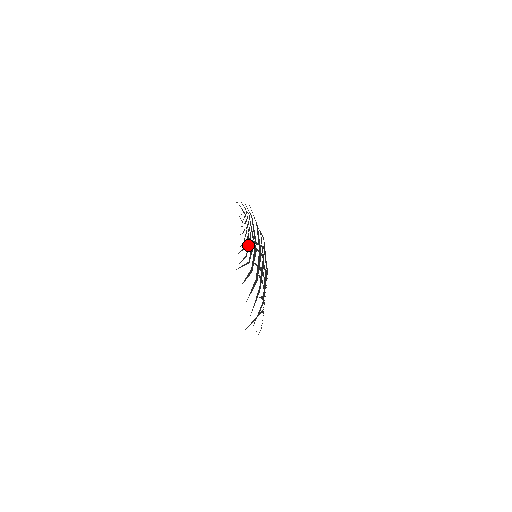
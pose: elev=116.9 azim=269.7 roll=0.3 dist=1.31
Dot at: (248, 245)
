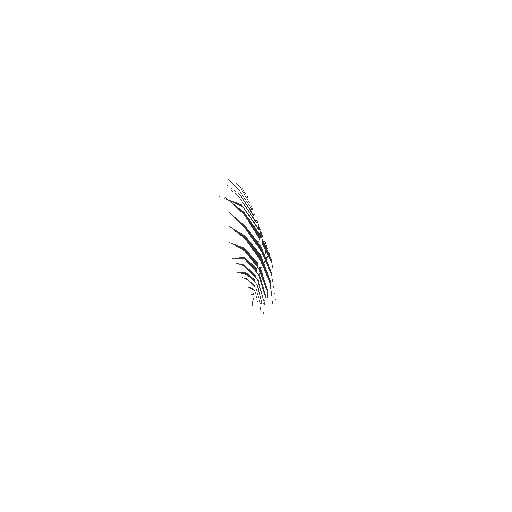
Dot at: (260, 290)
